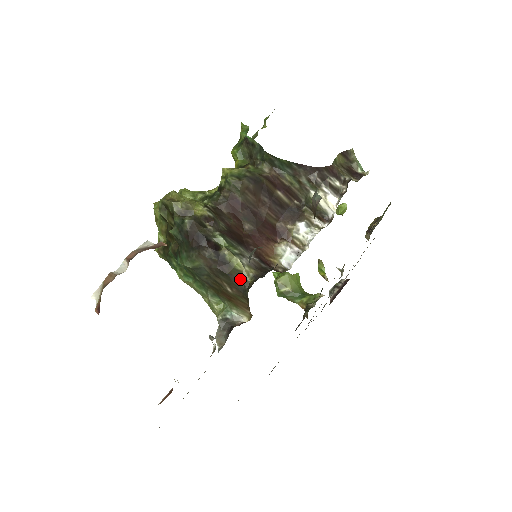
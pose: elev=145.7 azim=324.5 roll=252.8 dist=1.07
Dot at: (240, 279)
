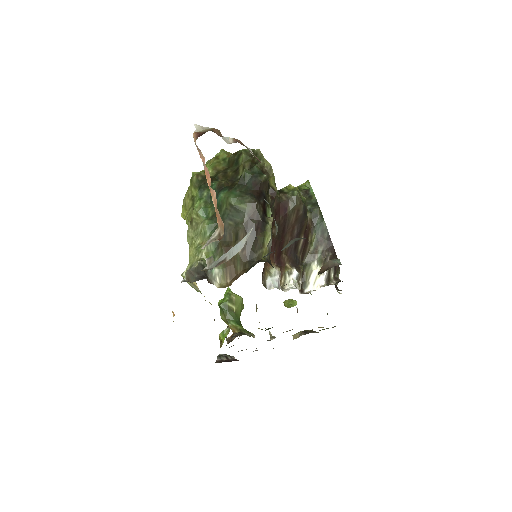
Dot at: (258, 250)
